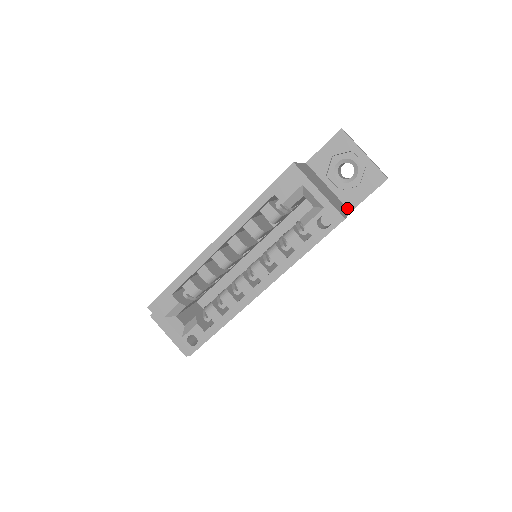
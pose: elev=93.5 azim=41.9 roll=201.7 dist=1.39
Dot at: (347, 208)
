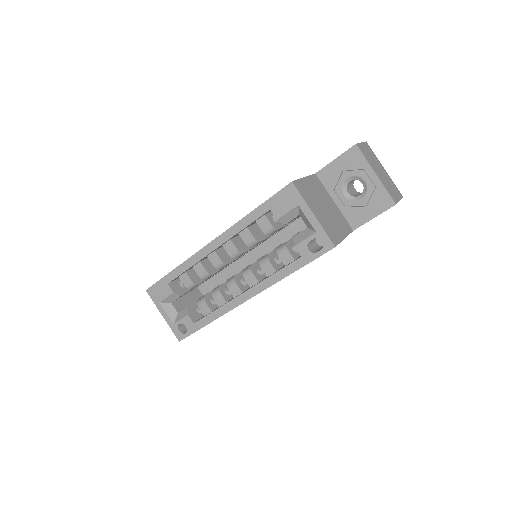
Dot at: (350, 226)
